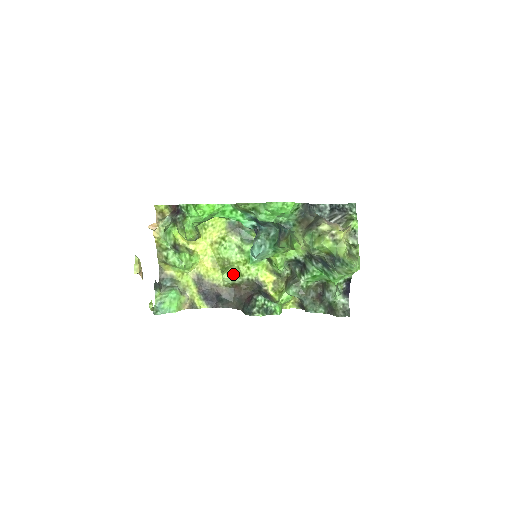
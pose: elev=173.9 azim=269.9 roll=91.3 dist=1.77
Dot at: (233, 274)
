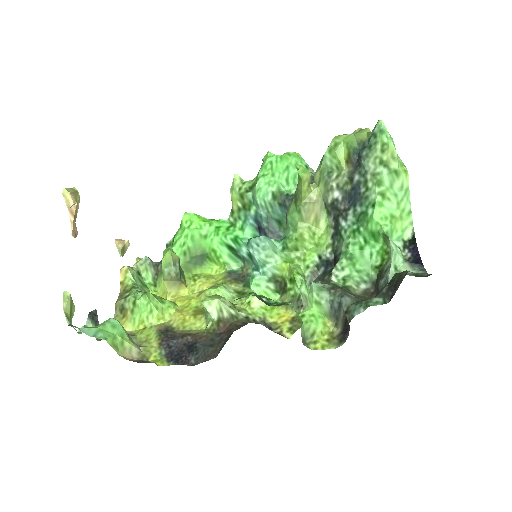
Dot at: (220, 298)
